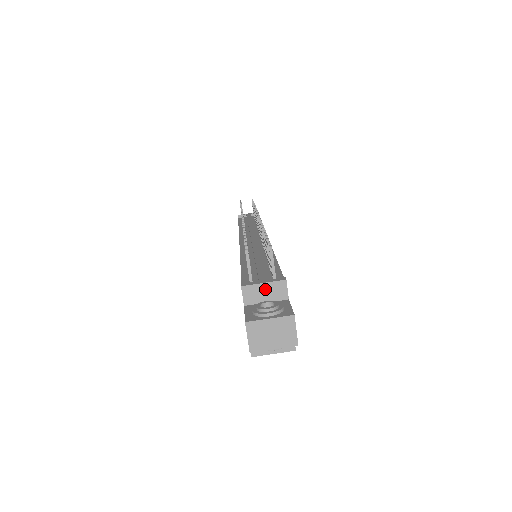
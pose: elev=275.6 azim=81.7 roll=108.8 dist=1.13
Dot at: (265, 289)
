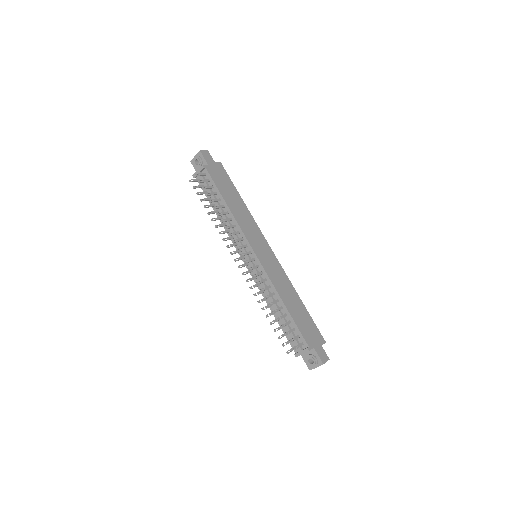
Dot at: occluded
